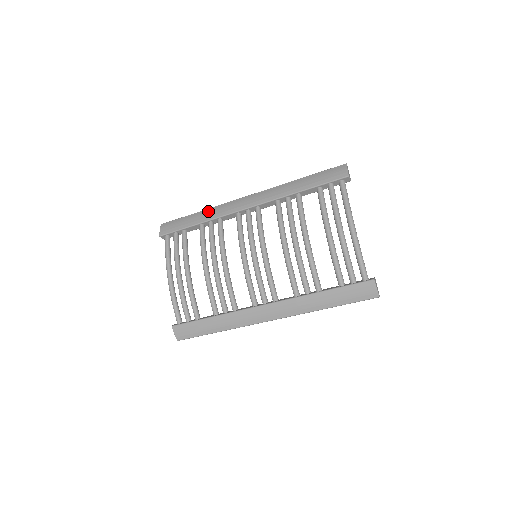
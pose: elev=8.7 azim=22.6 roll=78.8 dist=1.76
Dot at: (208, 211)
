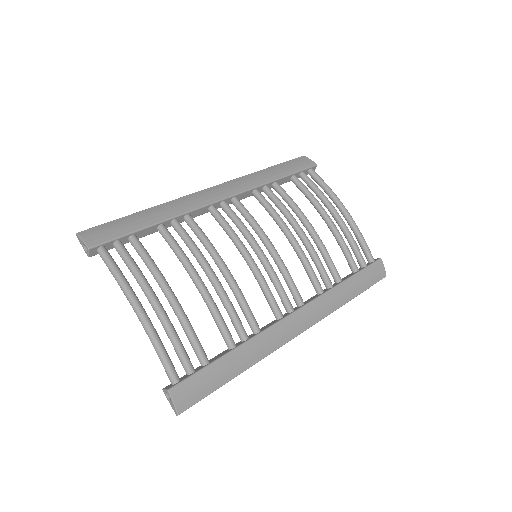
Dot at: (163, 207)
